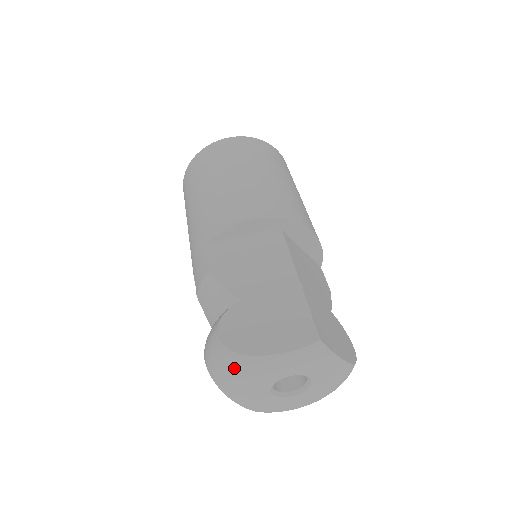
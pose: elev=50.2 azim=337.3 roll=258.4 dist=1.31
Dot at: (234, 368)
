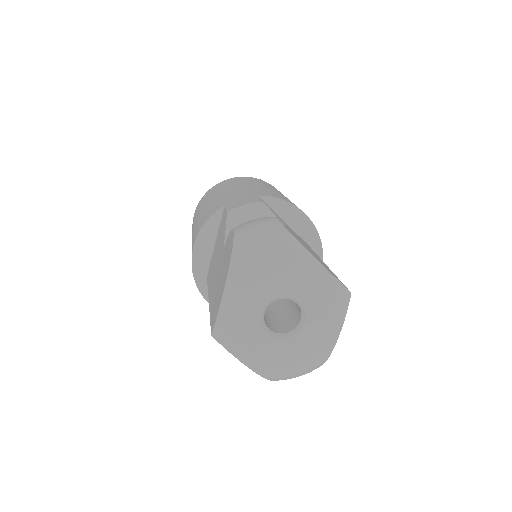
Dot at: (278, 244)
